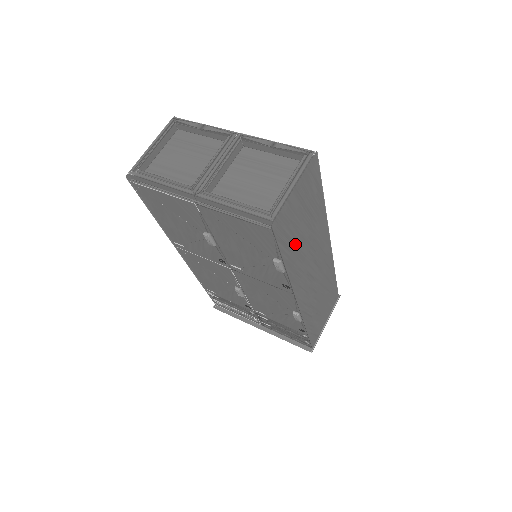
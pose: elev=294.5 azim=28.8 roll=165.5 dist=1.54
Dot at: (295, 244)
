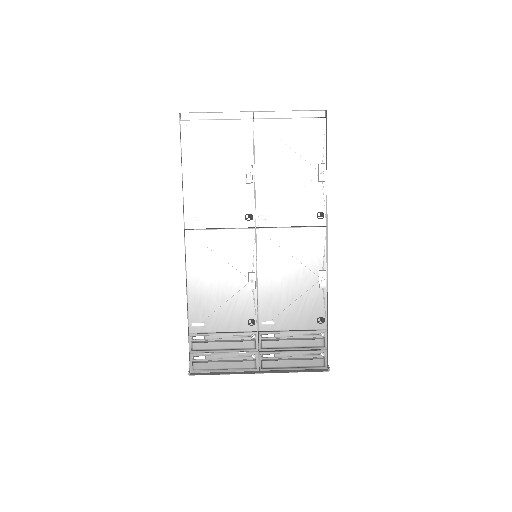
Dot at: occluded
